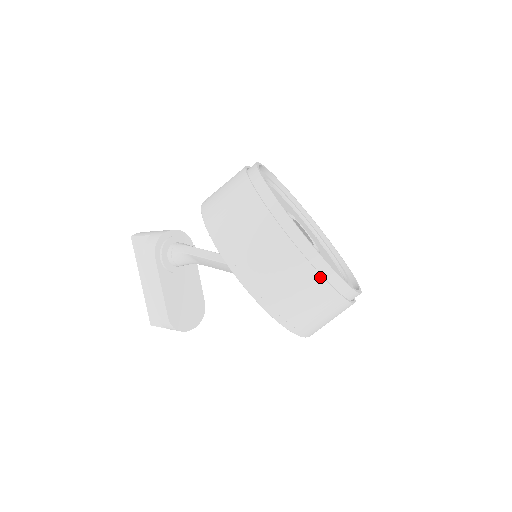
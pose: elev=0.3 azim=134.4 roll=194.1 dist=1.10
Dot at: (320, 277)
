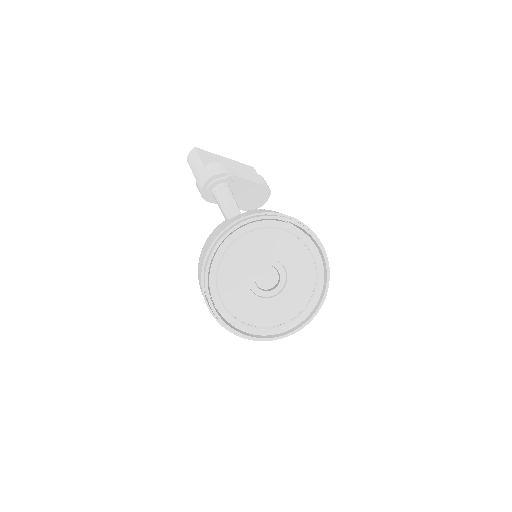
Dot at: occluded
